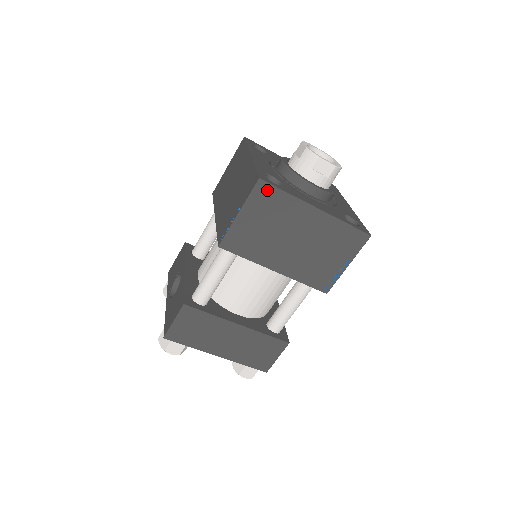
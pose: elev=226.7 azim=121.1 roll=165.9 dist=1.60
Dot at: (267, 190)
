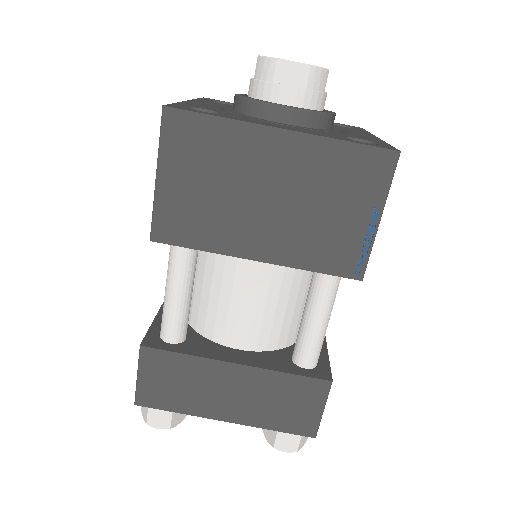
Dot at: (183, 122)
